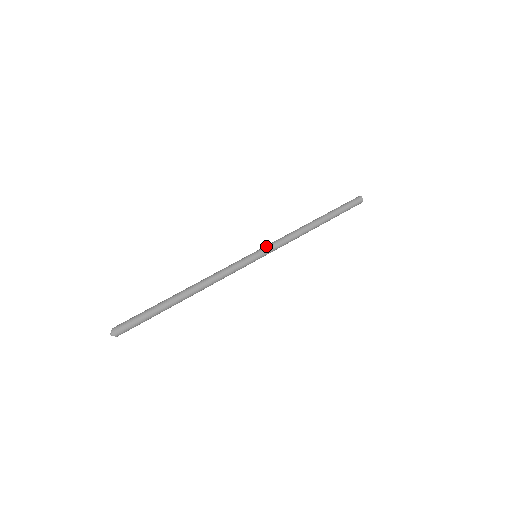
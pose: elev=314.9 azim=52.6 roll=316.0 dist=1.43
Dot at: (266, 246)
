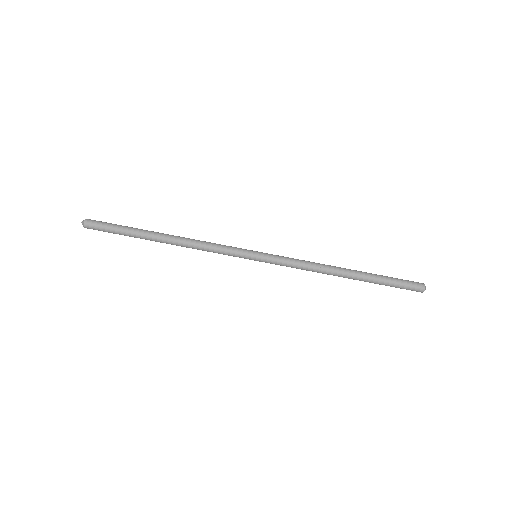
Dot at: (273, 255)
